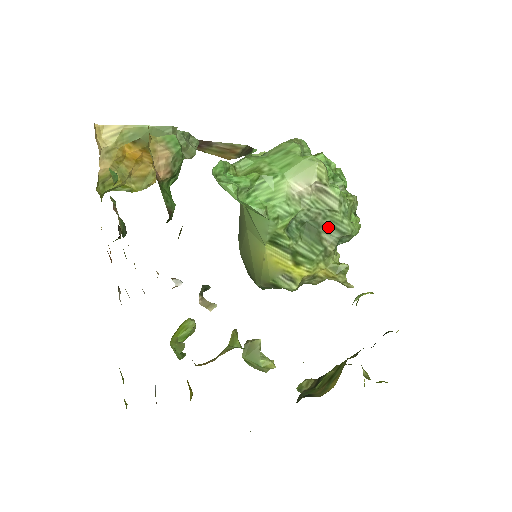
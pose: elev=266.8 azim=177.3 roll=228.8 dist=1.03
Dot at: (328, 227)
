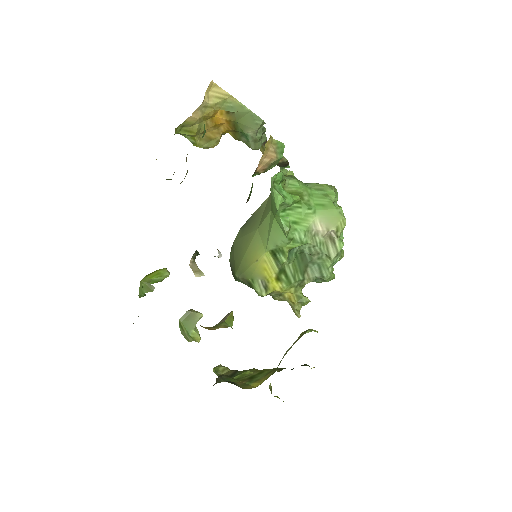
Dot at: (316, 266)
